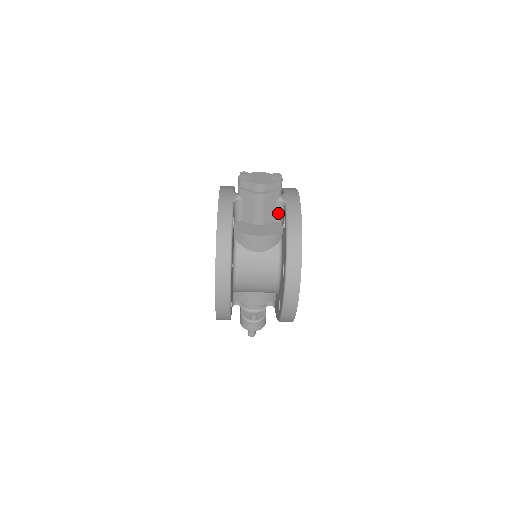
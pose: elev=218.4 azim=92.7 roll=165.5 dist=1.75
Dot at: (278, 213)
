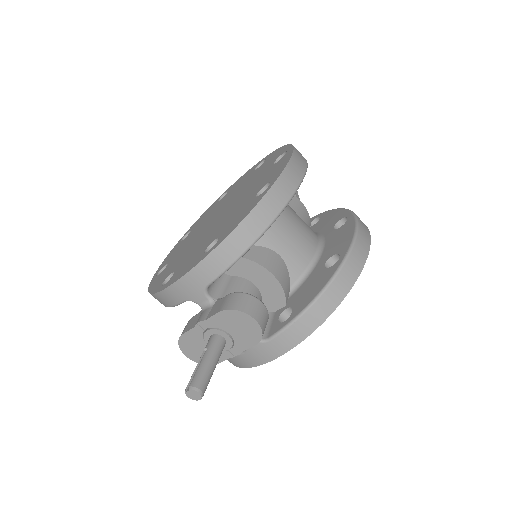
Dot at: occluded
